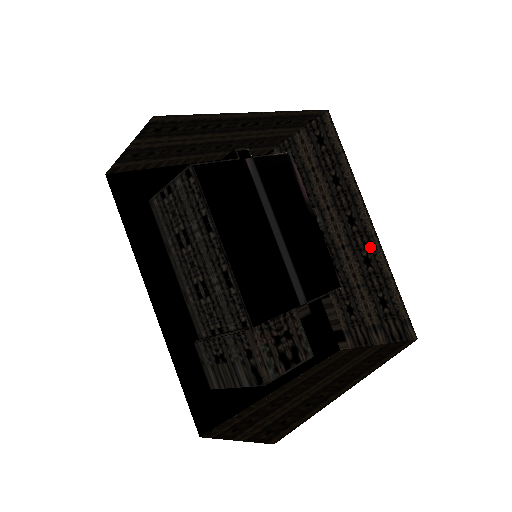
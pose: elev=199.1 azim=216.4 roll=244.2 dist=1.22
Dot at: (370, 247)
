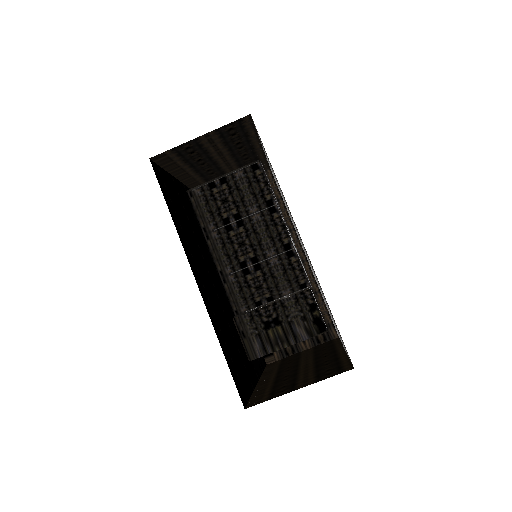
Dot at: occluded
